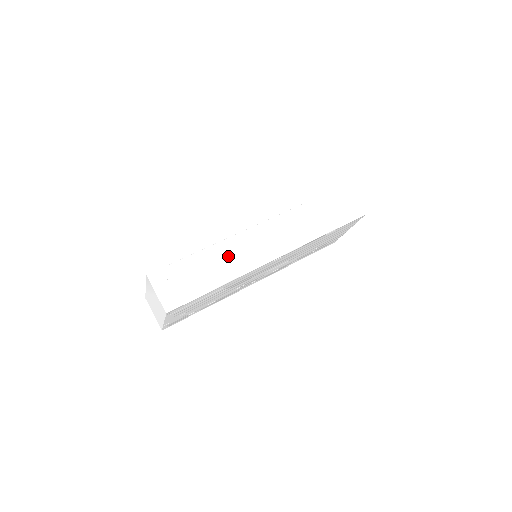
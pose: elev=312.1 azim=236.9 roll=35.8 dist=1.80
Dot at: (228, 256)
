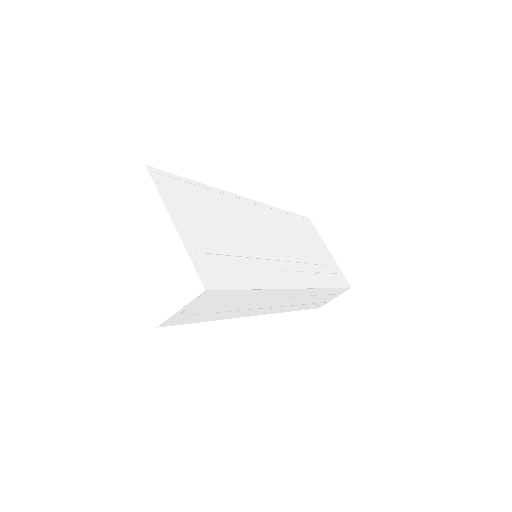
Dot at: occluded
